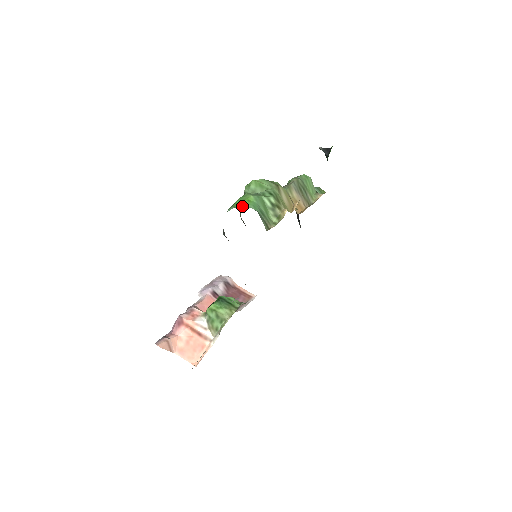
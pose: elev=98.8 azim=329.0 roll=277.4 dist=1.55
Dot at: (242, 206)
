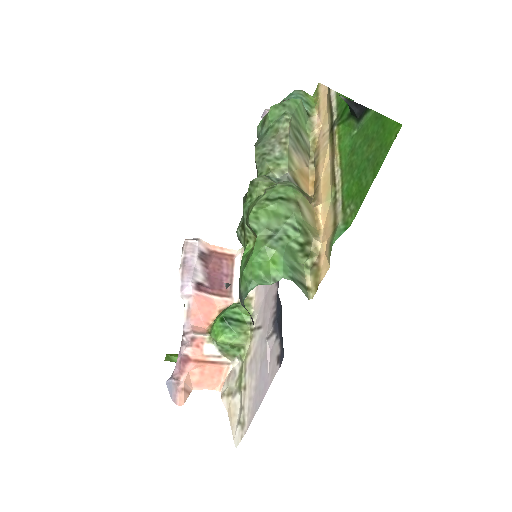
Dot at: (266, 272)
